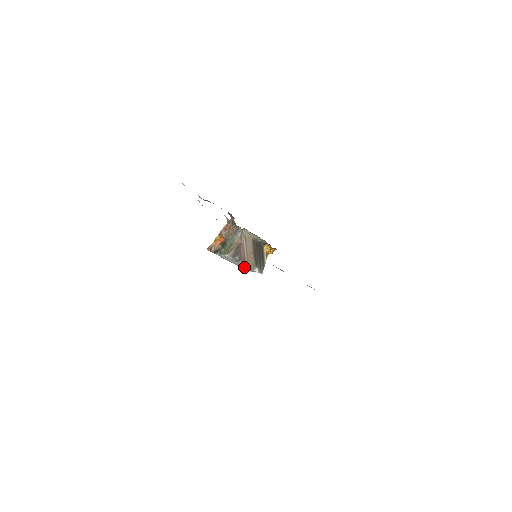
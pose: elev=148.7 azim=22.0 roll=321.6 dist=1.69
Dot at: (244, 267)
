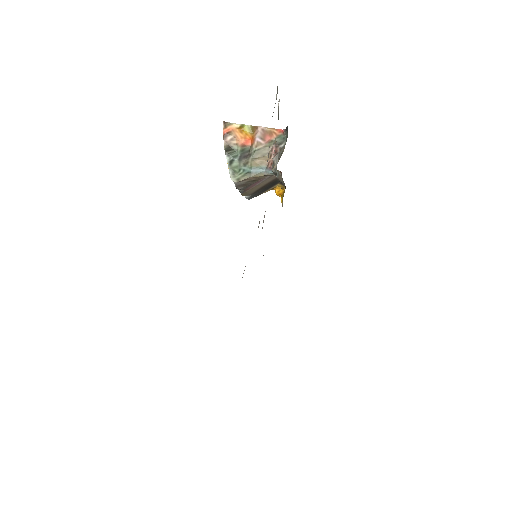
Dot at: occluded
